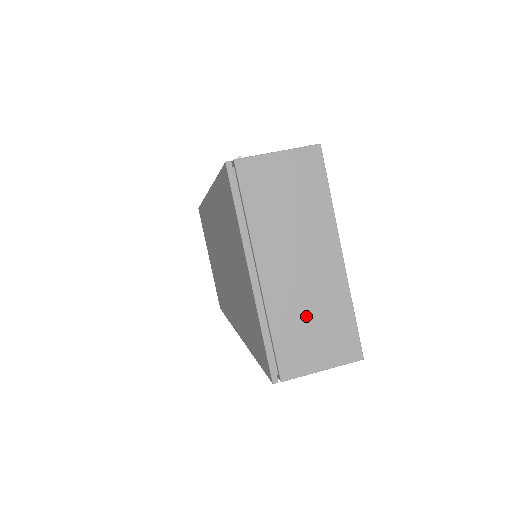
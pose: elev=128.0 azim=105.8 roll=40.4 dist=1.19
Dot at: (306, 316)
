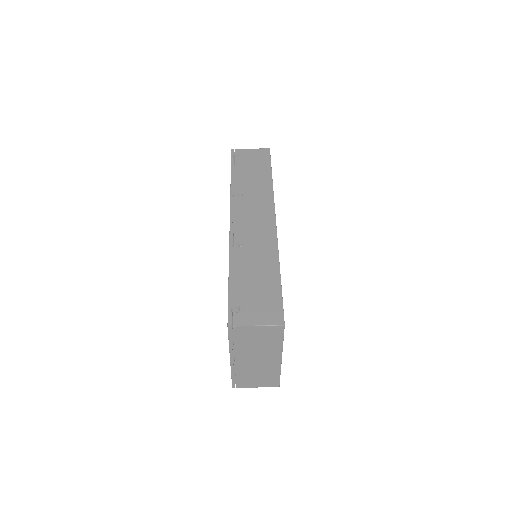
Dot at: (255, 374)
